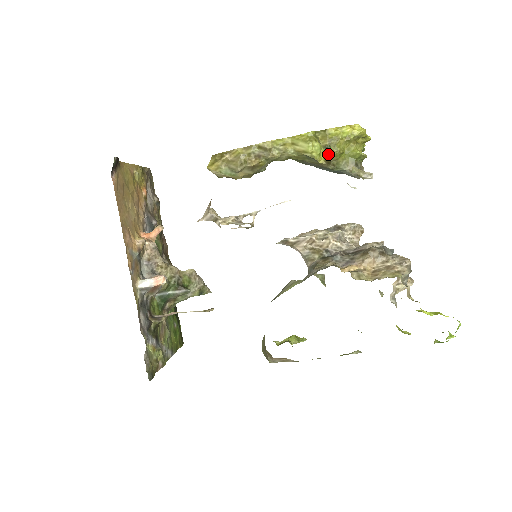
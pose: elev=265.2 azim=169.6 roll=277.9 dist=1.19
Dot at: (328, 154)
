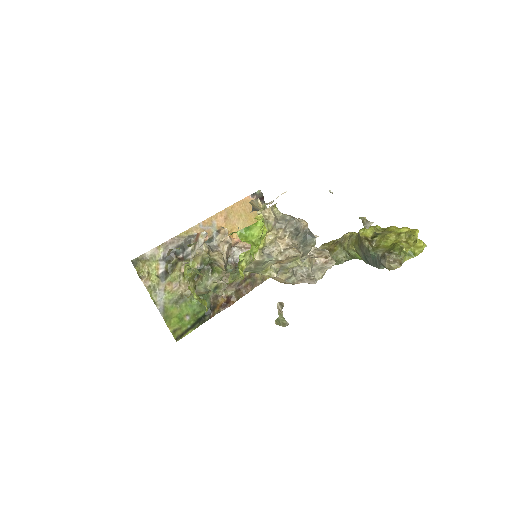
Dot at: (374, 237)
